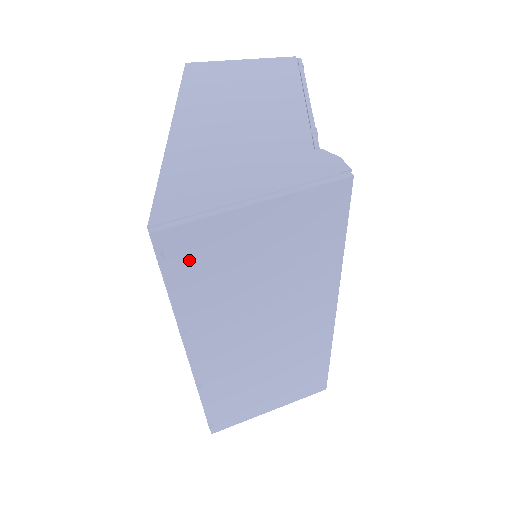
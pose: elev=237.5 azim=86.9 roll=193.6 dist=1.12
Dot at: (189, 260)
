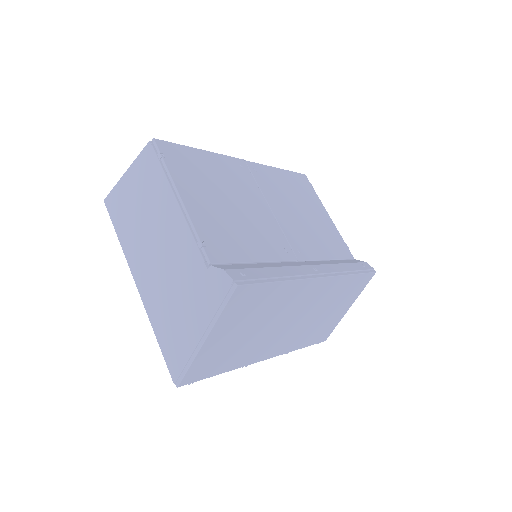
Dot at: (207, 368)
